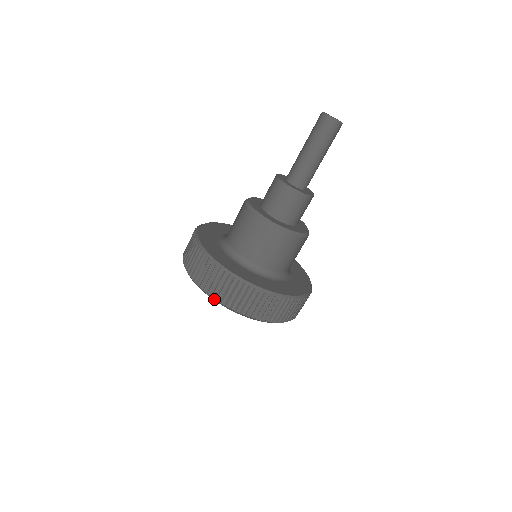
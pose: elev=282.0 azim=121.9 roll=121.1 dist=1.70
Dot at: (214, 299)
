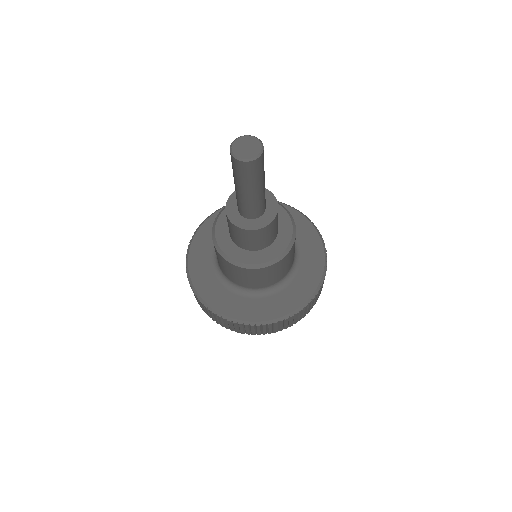
Dot at: occluded
